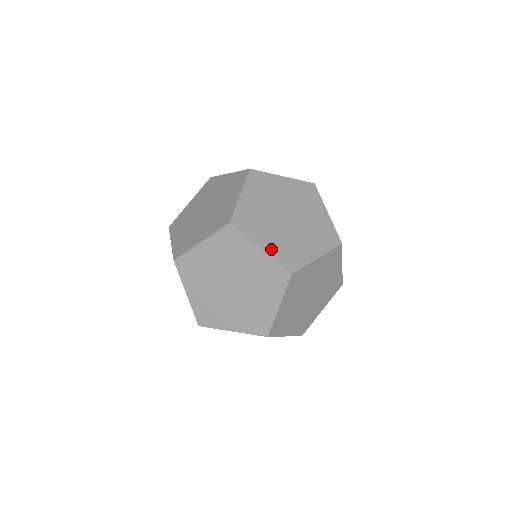
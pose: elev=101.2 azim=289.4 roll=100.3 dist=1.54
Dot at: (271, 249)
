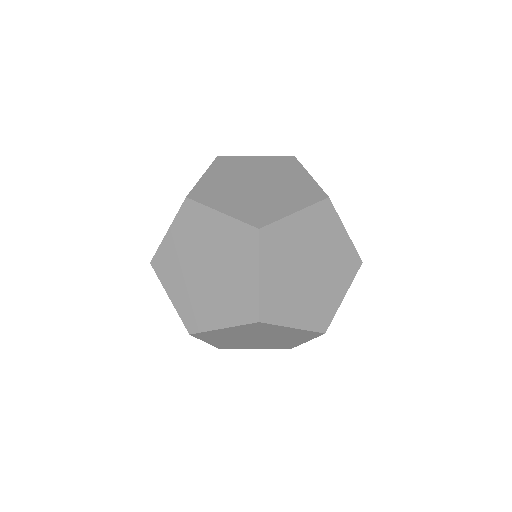
Dot at: (267, 285)
